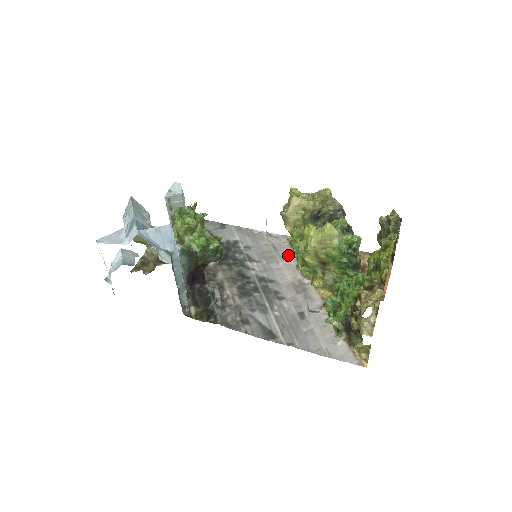
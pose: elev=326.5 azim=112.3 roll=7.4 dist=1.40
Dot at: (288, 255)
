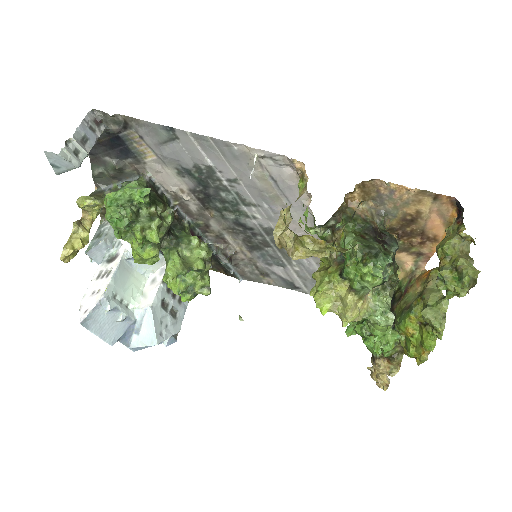
Dot at: occluded
